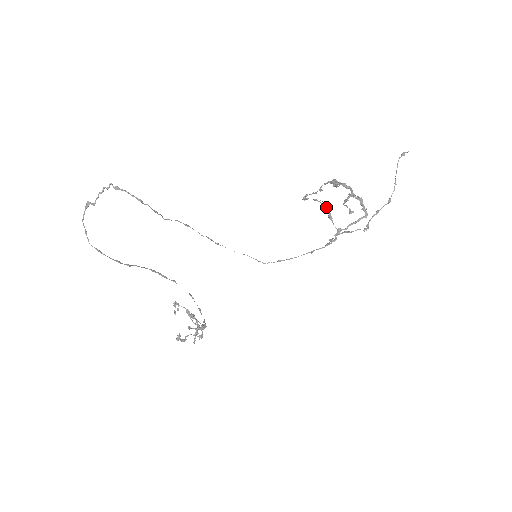
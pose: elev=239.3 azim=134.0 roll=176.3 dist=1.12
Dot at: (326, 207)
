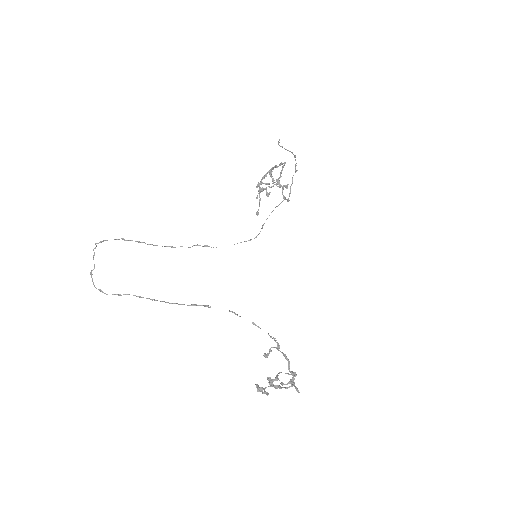
Dot at: (259, 183)
